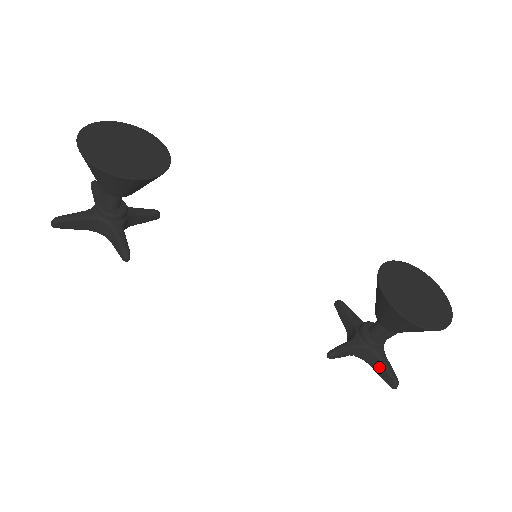
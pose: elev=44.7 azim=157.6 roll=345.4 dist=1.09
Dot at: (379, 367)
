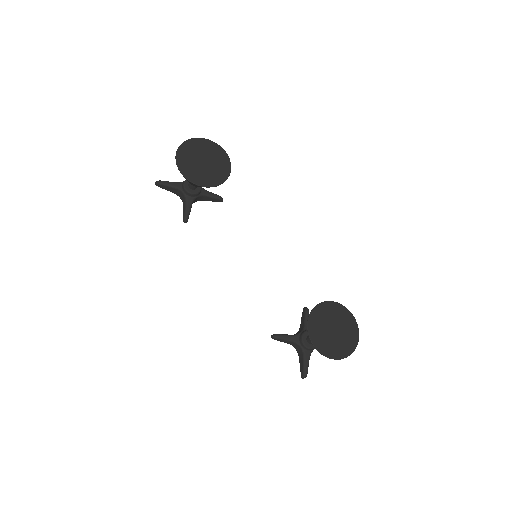
Dot at: (301, 361)
